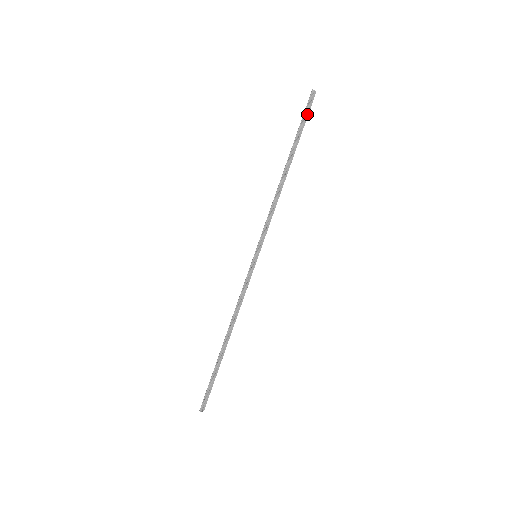
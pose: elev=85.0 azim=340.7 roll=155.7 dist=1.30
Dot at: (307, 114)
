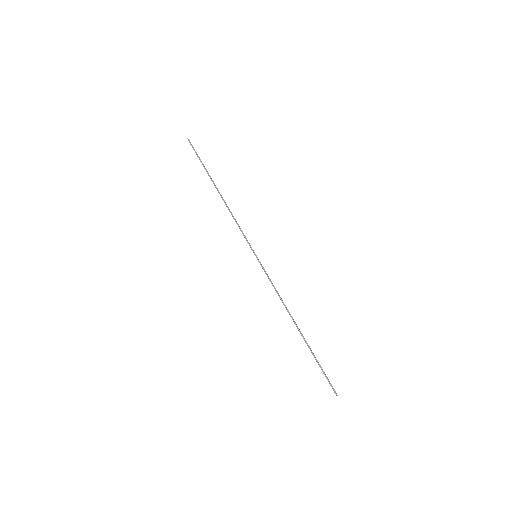
Dot at: occluded
